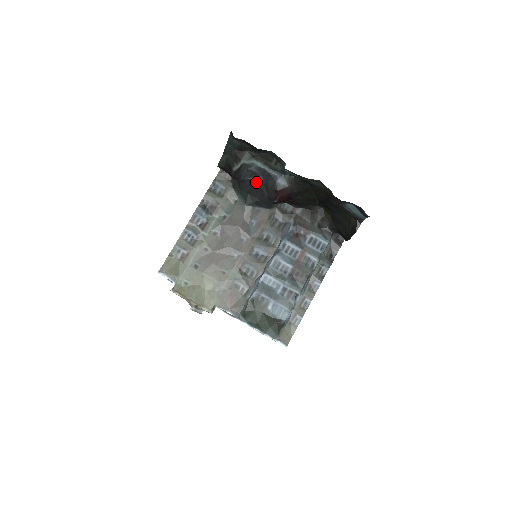
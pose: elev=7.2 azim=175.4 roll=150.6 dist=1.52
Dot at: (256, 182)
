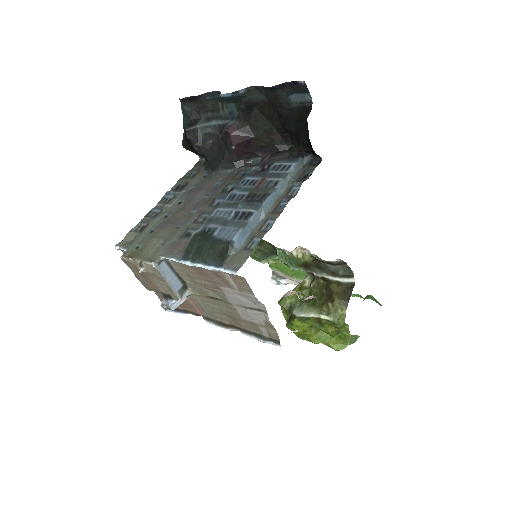
Dot at: (216, 143)
